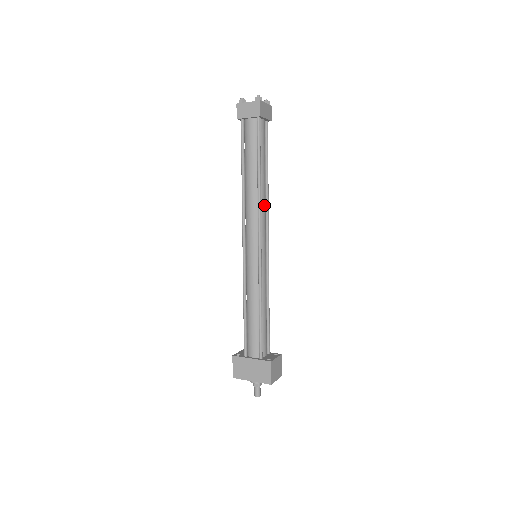
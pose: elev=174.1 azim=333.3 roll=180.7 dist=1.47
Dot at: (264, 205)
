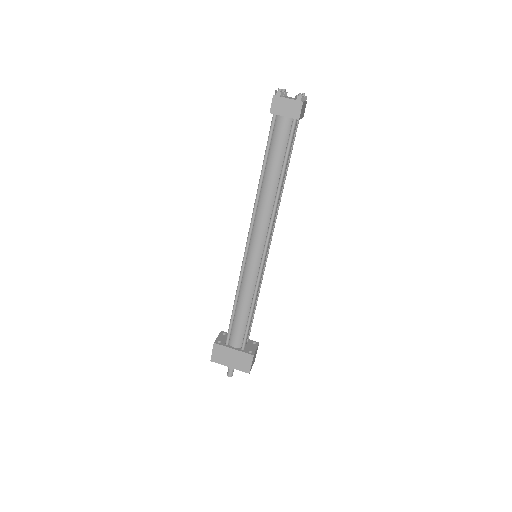
Dot at: occluded
